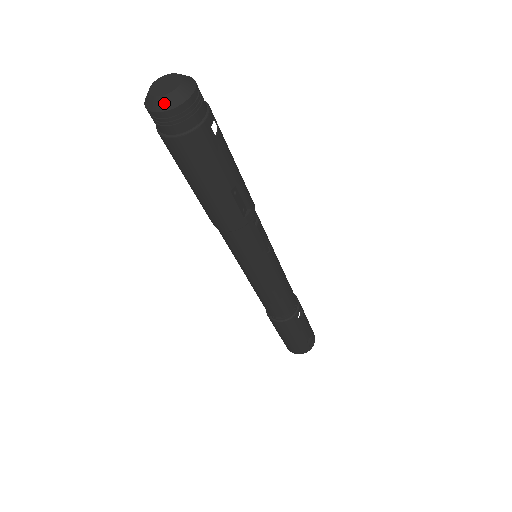
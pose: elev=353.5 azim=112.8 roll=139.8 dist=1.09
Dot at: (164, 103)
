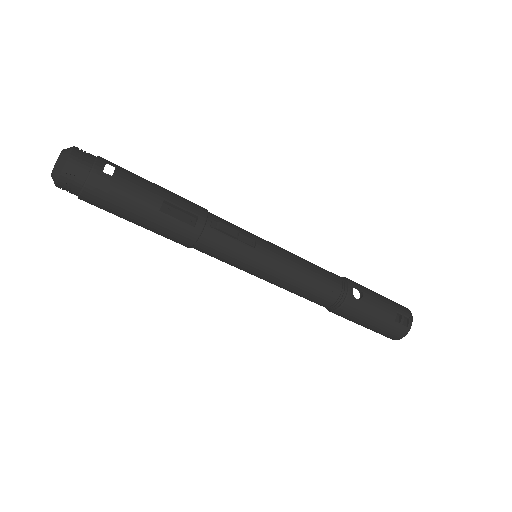
Dot at: (55, 175)
